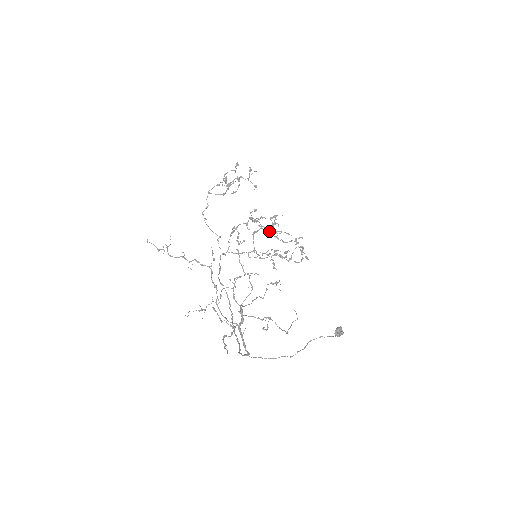
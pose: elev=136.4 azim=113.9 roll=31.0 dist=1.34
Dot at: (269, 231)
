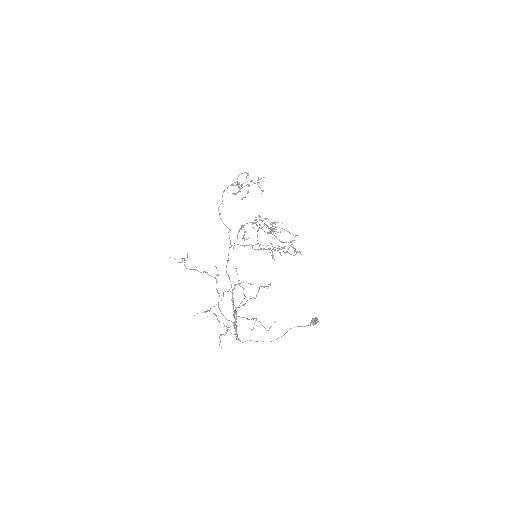
Dot at: (271, 230)
